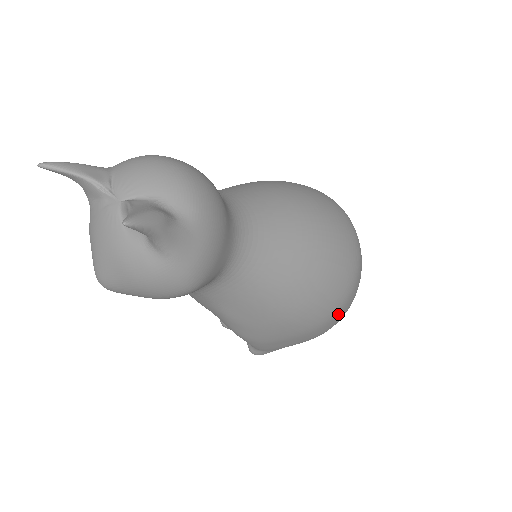
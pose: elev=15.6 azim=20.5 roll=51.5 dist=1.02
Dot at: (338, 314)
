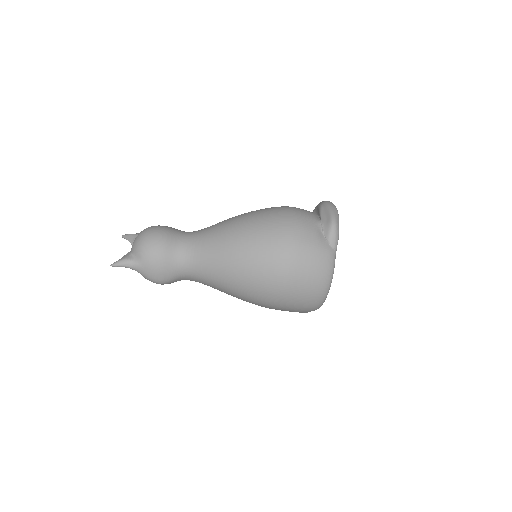
Dot at: (288, 300)
